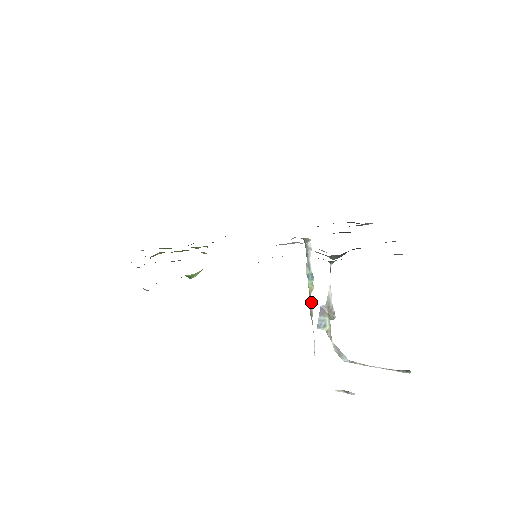
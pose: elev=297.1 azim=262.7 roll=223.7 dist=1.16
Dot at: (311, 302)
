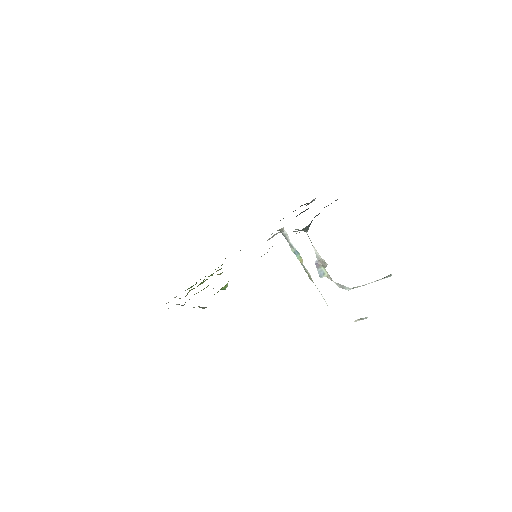
Dot at: (306, 270)
